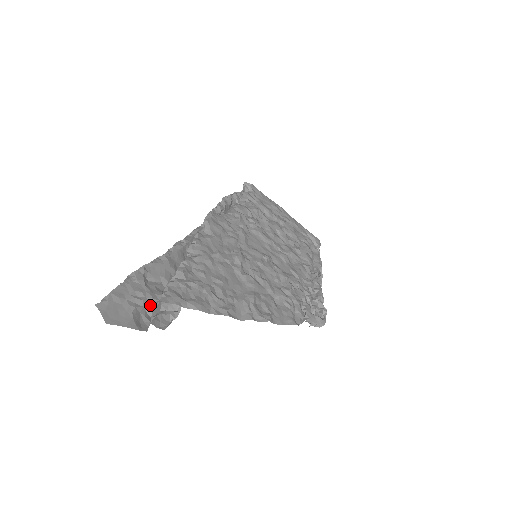
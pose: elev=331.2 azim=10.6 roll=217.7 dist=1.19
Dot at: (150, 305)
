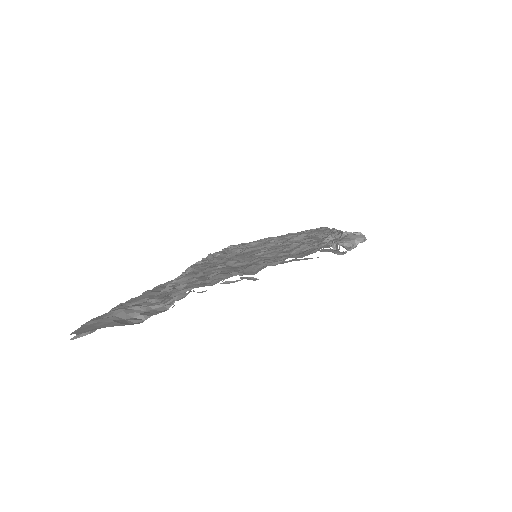
Dot at: (136, 312)
